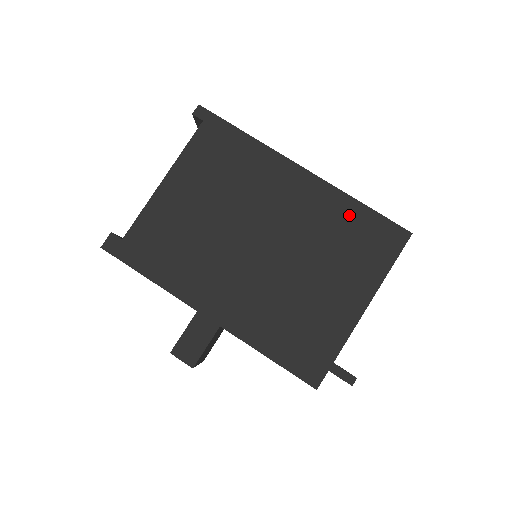
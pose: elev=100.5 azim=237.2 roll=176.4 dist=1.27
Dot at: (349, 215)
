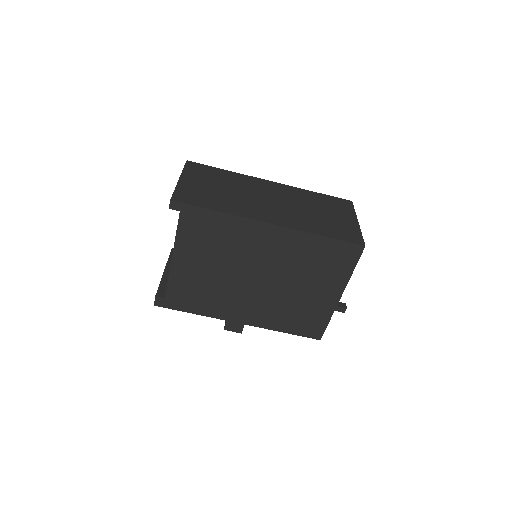
Dot at: (315, 246)
